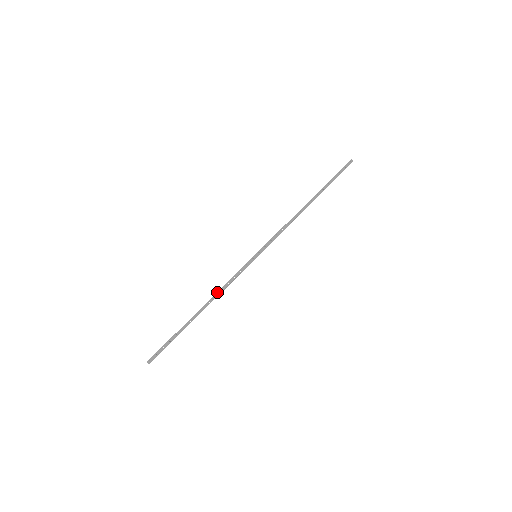
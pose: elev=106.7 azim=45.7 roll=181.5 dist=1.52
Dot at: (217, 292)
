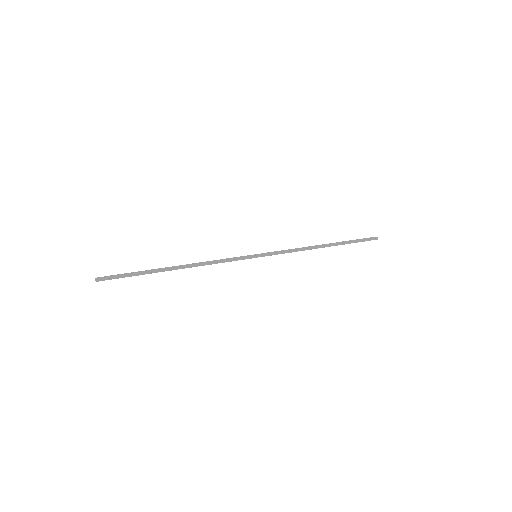
Dot at: (204, 263)
